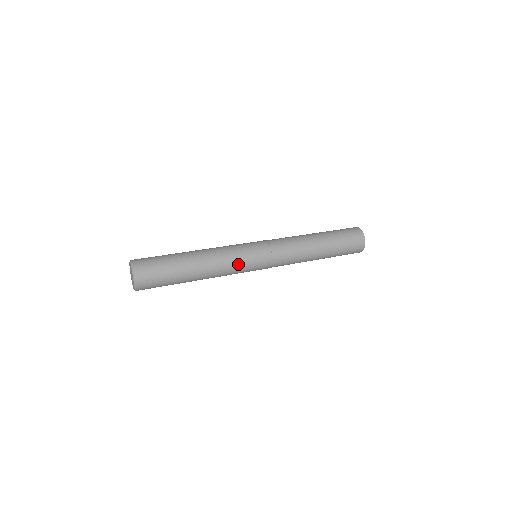
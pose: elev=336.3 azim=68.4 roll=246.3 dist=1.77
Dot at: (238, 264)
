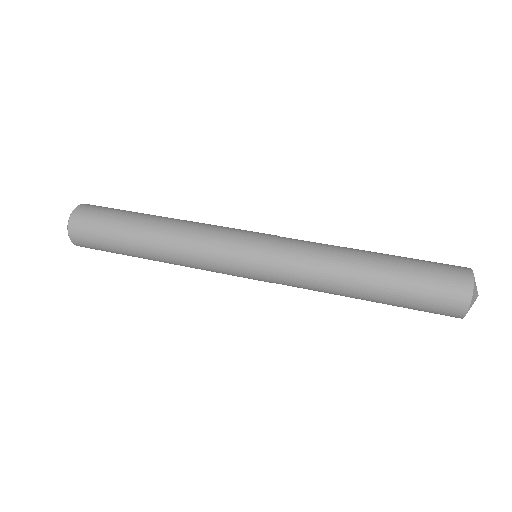
Dot at: (212, 247)
